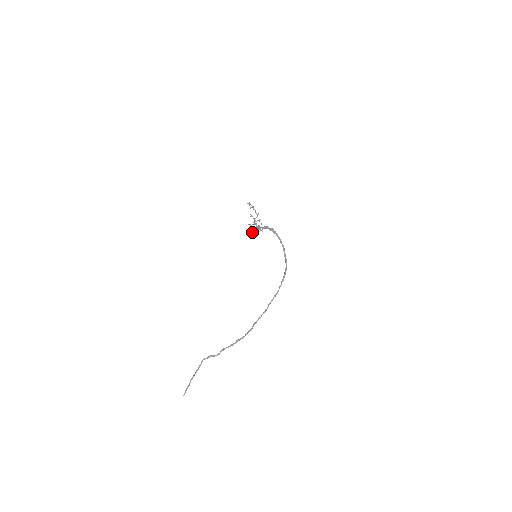
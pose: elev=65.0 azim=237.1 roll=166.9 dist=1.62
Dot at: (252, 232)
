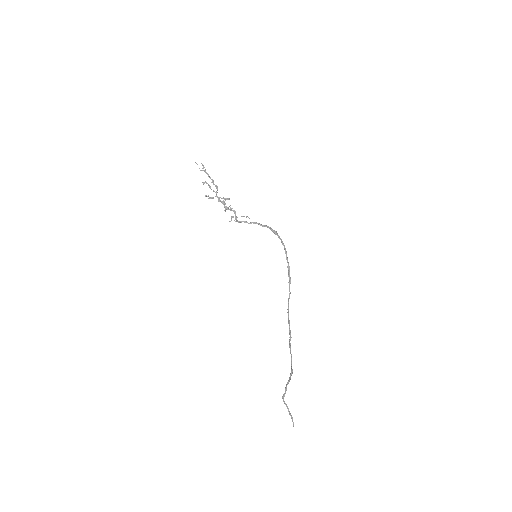
Dot at: (240, 222)
